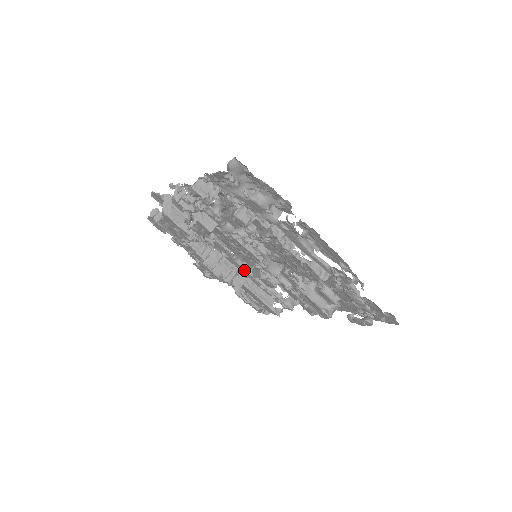
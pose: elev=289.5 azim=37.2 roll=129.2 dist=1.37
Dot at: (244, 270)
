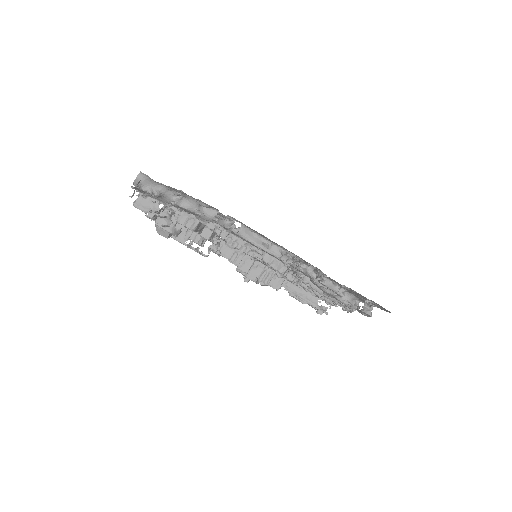
Dot at: occluded
